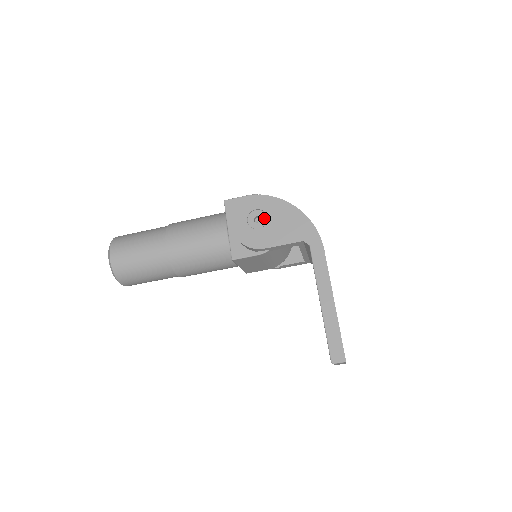
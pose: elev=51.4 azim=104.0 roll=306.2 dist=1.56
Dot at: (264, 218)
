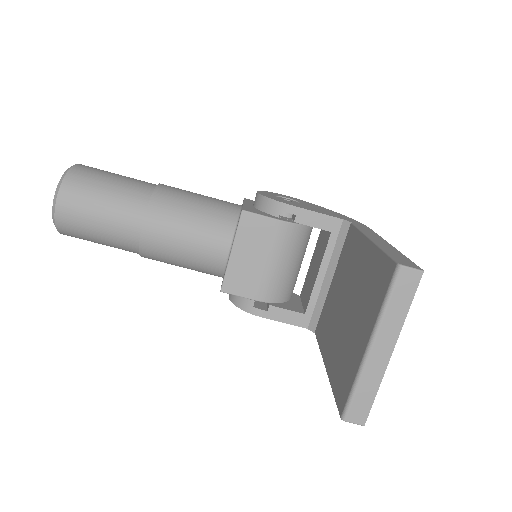
Dot at: (296, 202)
